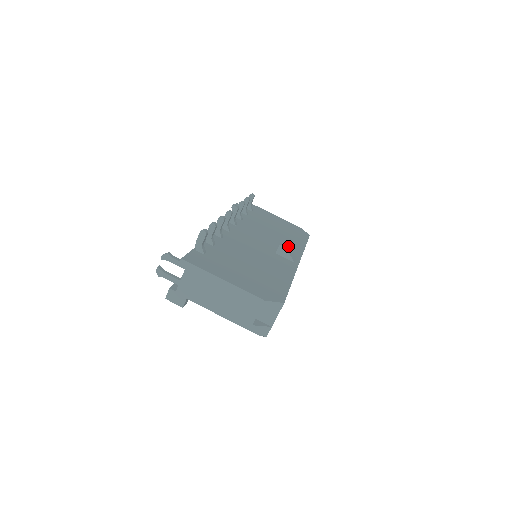
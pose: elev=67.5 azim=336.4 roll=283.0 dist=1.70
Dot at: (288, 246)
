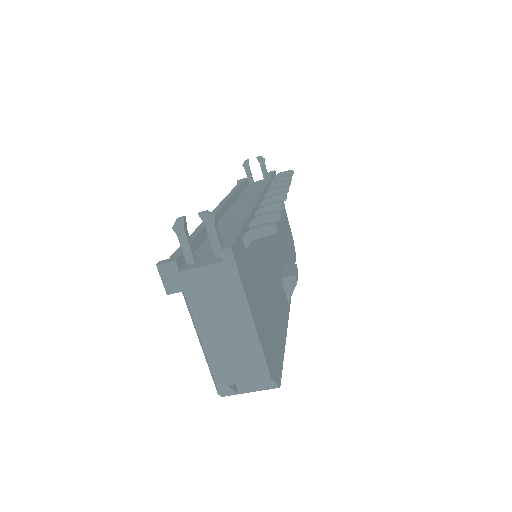
Dot at: (297, 279)
